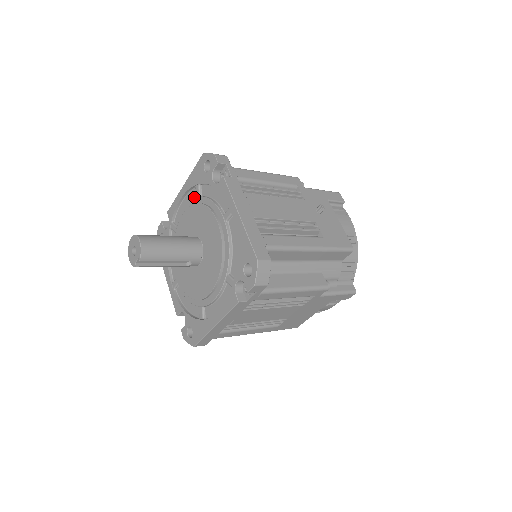
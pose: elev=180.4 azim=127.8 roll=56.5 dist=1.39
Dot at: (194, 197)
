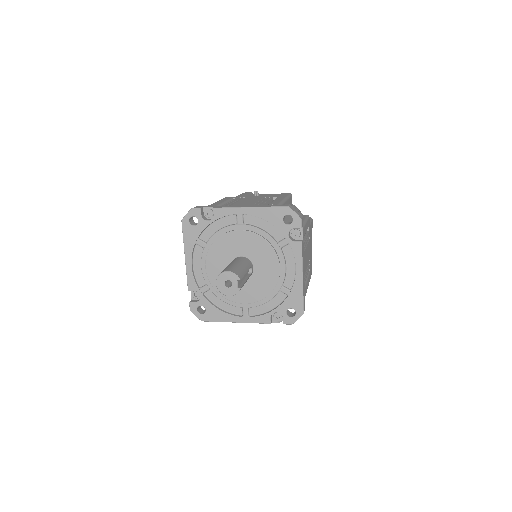
Dot at: (201, 251)
